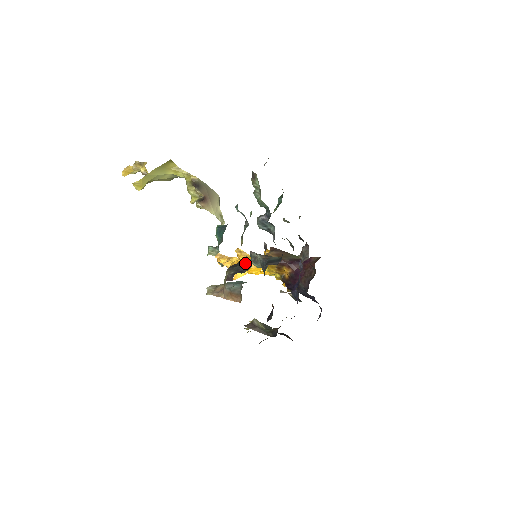
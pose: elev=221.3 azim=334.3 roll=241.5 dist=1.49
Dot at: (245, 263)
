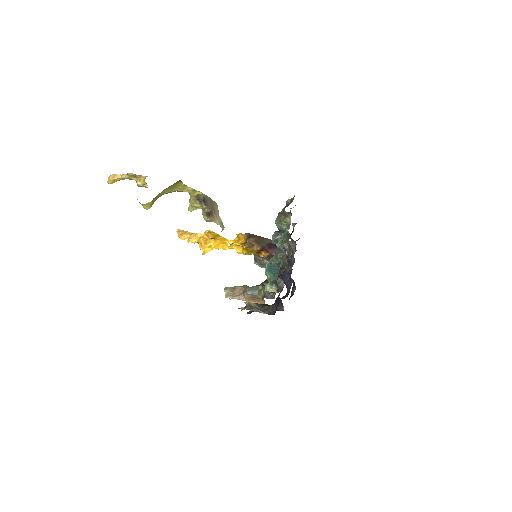
Dot at: (277, 282)
